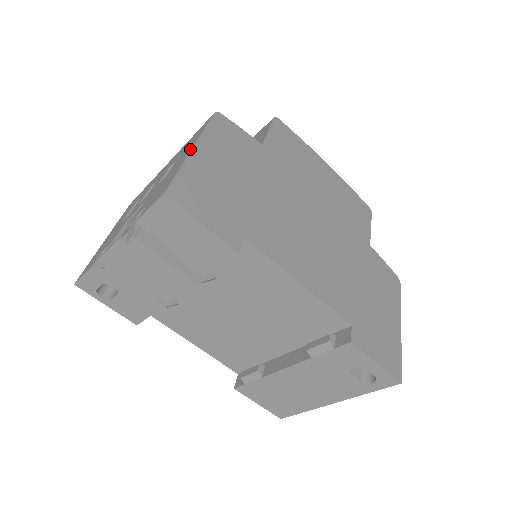
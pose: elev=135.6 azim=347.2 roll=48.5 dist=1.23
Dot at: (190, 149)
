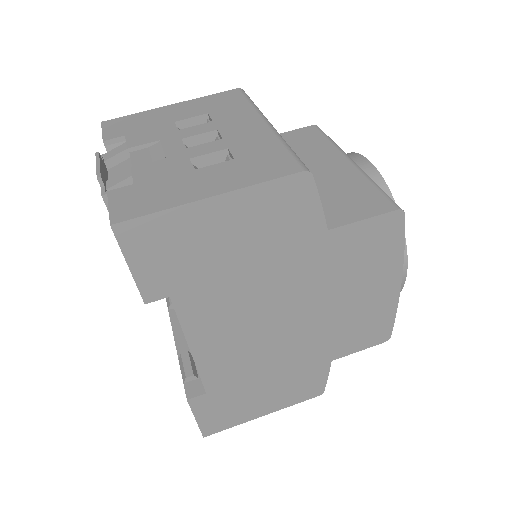
Dot at: (212, 192)
